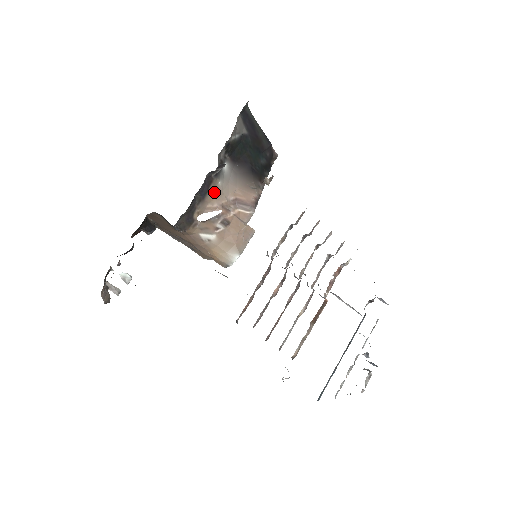
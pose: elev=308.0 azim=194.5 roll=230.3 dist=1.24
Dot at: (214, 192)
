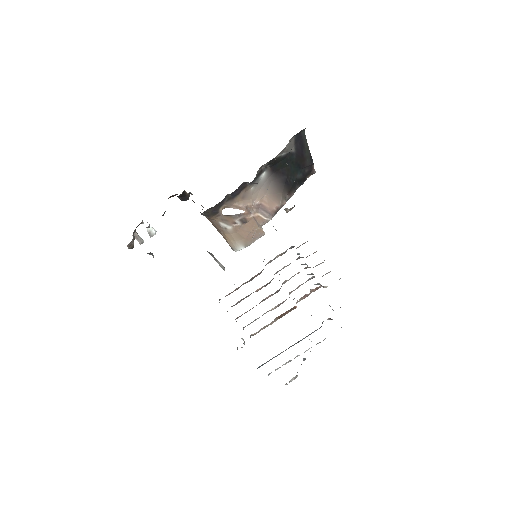
Dot at: (244, 195)
